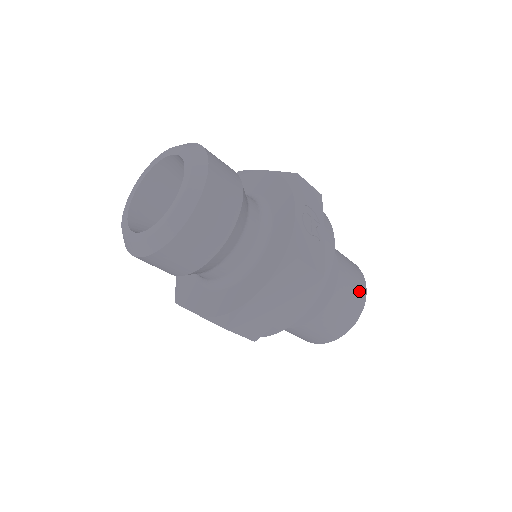
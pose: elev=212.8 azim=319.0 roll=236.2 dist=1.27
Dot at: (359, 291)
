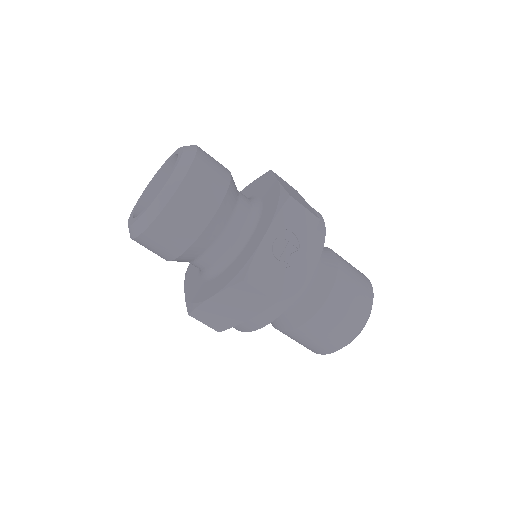
Dot at: (354, 320)
